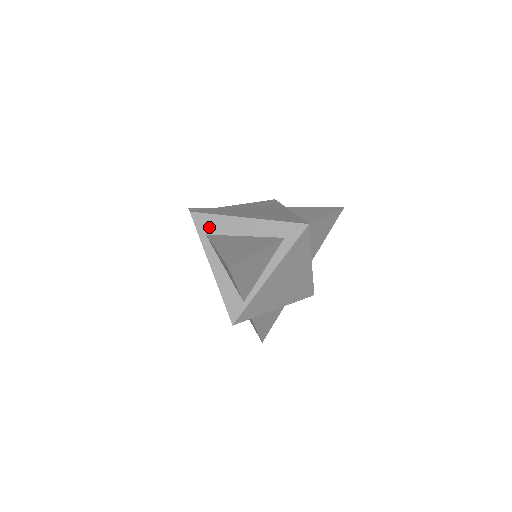
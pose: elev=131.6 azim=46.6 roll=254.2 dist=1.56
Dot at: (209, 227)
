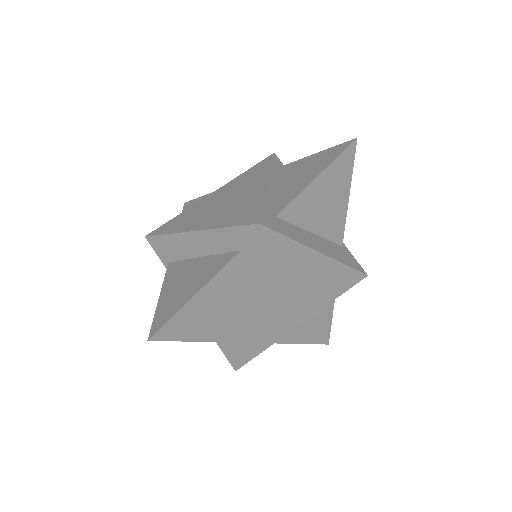
Dot at: (167, 252)
